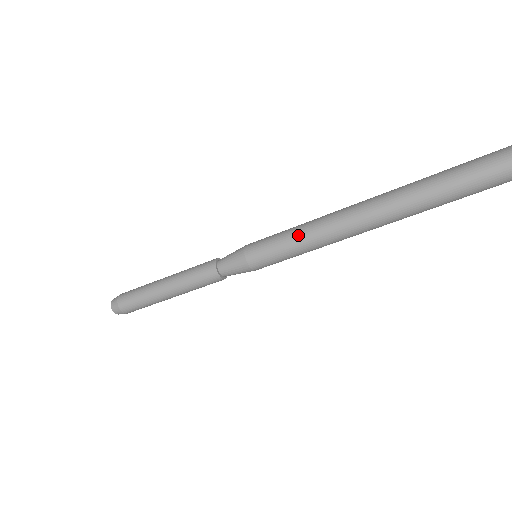
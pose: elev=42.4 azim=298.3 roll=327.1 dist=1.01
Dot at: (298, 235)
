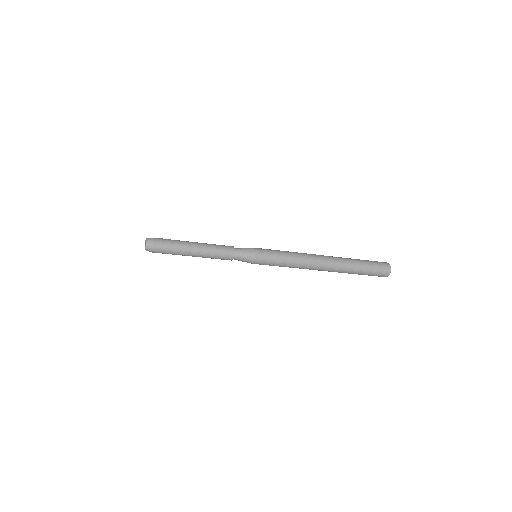
Dot at: (287, 263)
